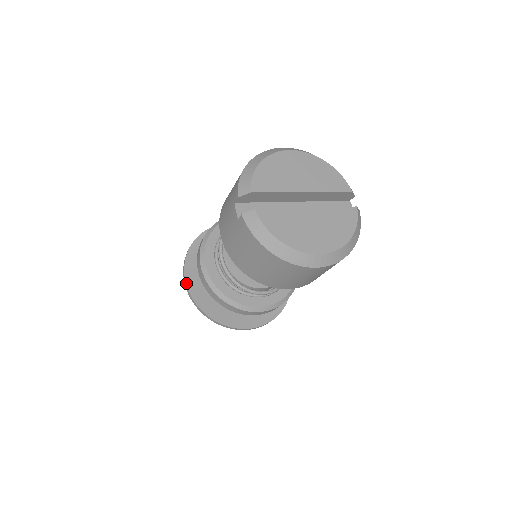
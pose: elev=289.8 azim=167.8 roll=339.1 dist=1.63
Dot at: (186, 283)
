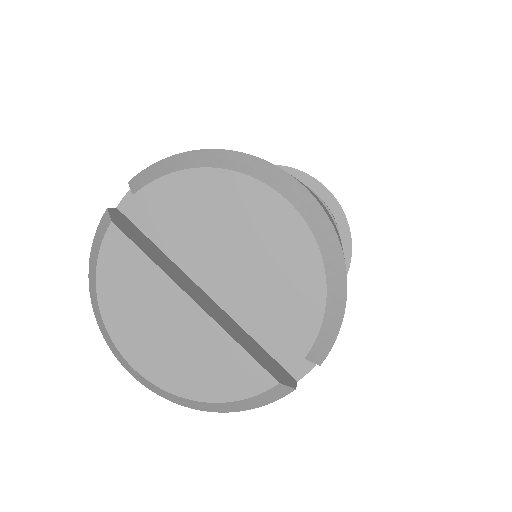
Dot at: occluded
